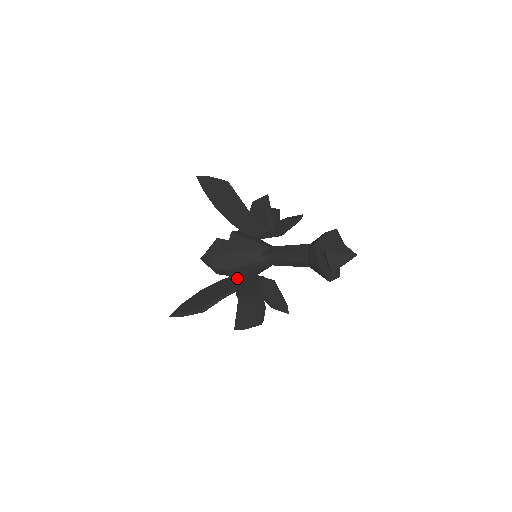
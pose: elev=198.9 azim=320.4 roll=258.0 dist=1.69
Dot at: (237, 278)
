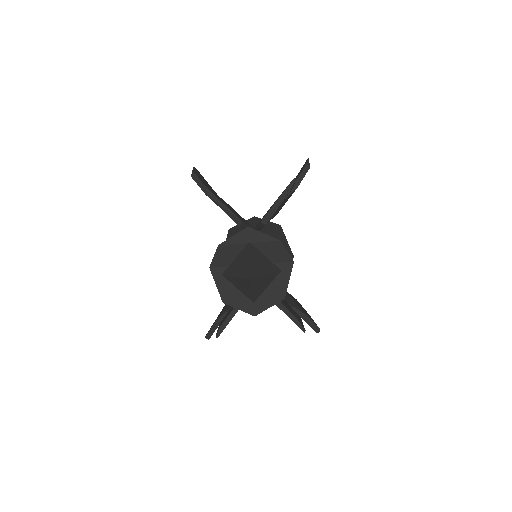
Dot at: occluded
